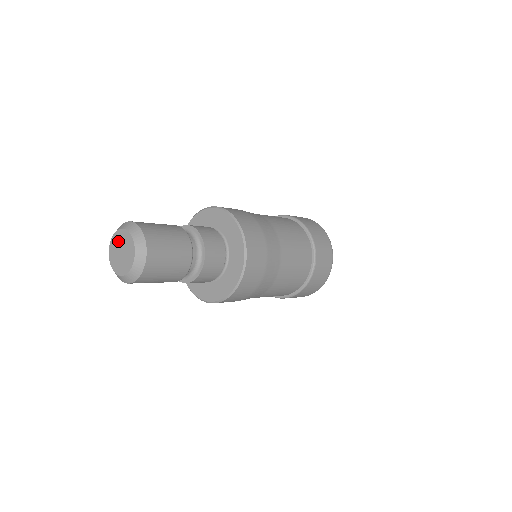
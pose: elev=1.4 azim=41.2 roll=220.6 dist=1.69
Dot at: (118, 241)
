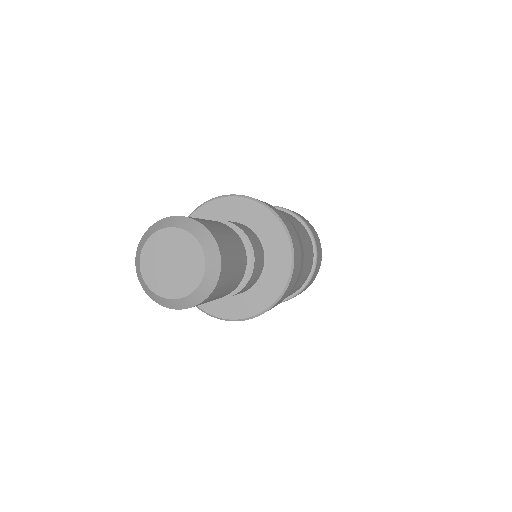
Dot at: (154, 260)
